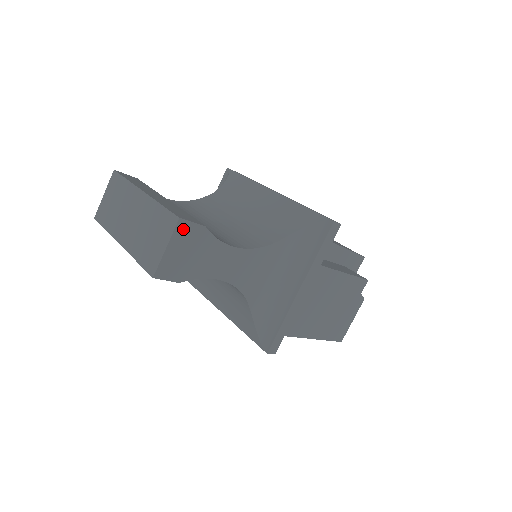
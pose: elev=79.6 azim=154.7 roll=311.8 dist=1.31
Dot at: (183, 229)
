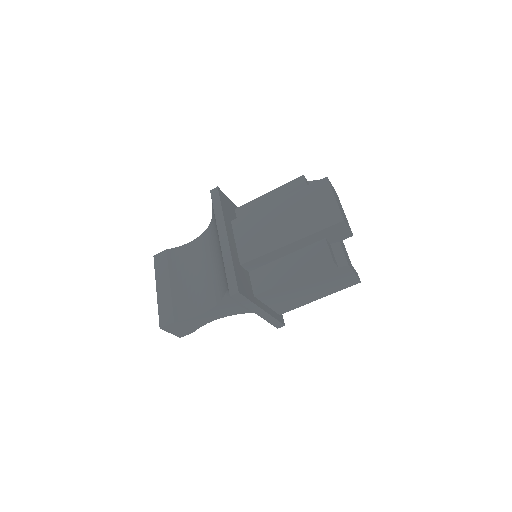
Dot at: (167, 328)
